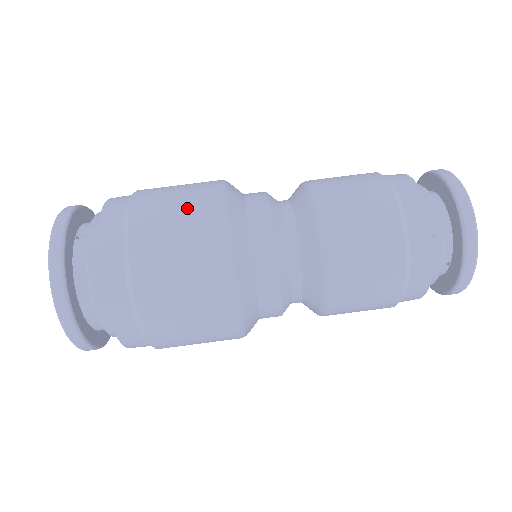
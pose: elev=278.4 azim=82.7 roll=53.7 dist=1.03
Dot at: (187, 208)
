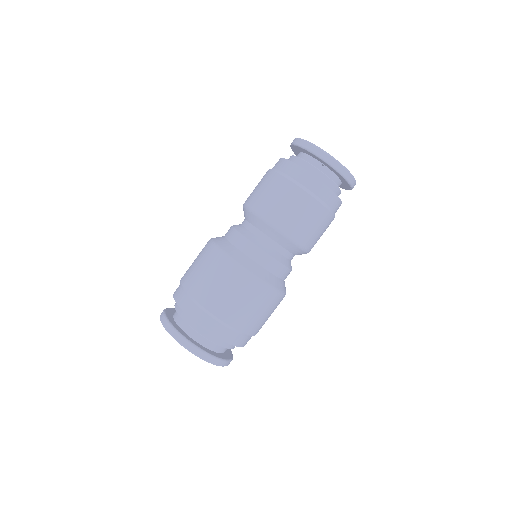
Dot at: (198, 255)
